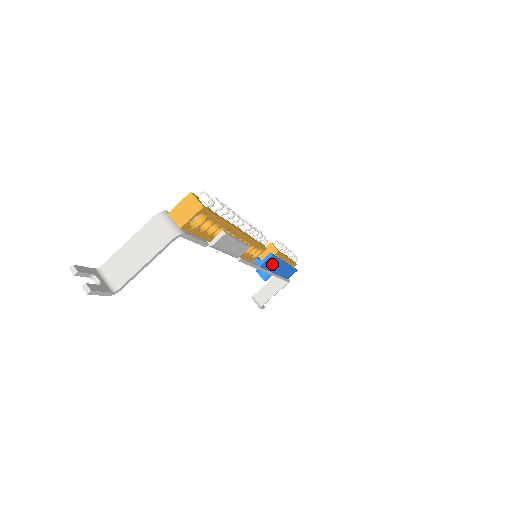
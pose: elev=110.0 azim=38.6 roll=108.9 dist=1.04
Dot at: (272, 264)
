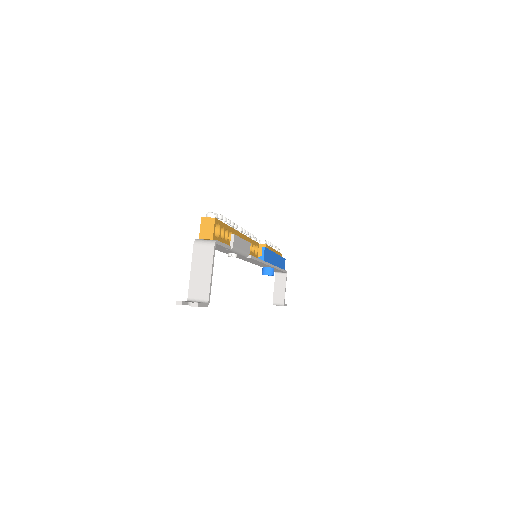
Dot at: (269, 256)
